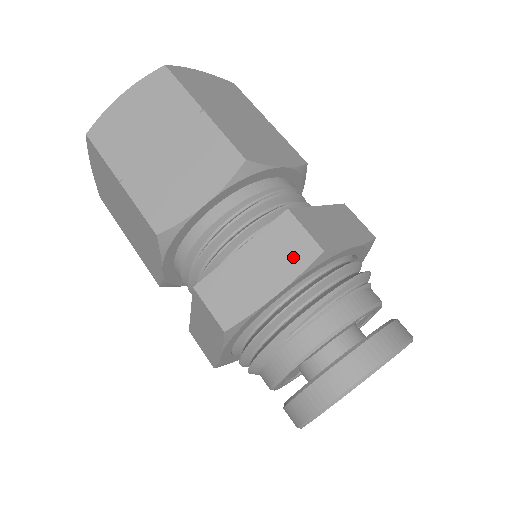
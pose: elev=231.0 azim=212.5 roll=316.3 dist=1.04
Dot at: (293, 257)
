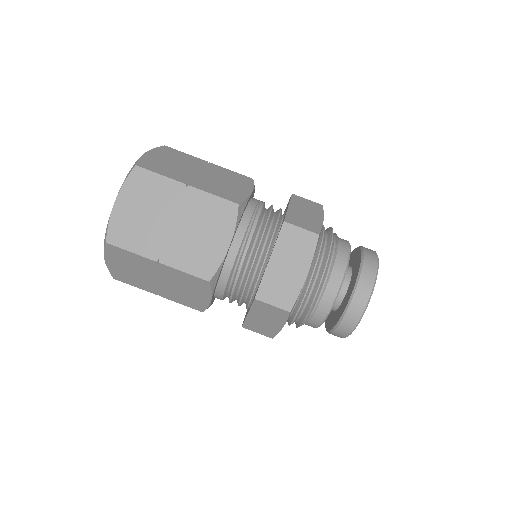
Dot at: (277, 315)
